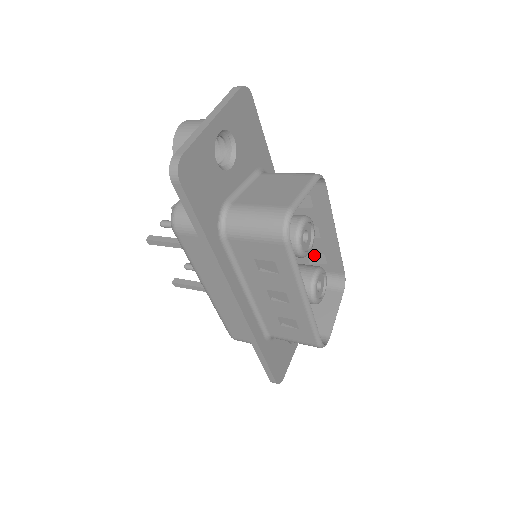
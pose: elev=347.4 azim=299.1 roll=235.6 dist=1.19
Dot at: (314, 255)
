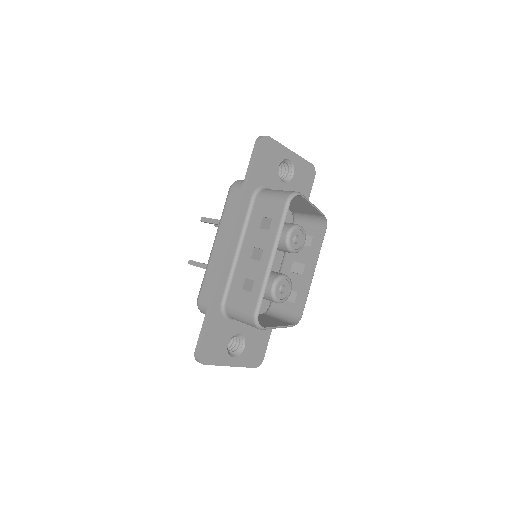
Dot at: occluded
